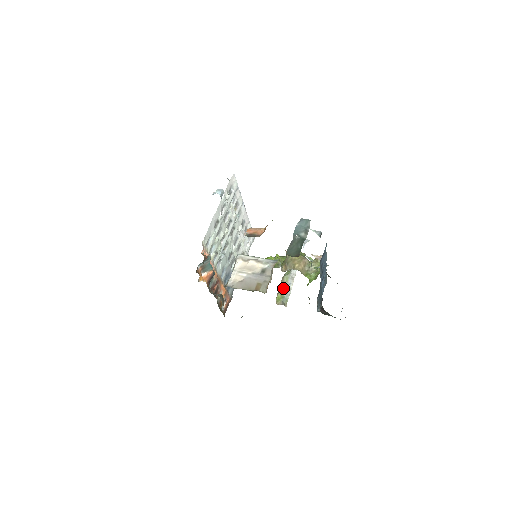
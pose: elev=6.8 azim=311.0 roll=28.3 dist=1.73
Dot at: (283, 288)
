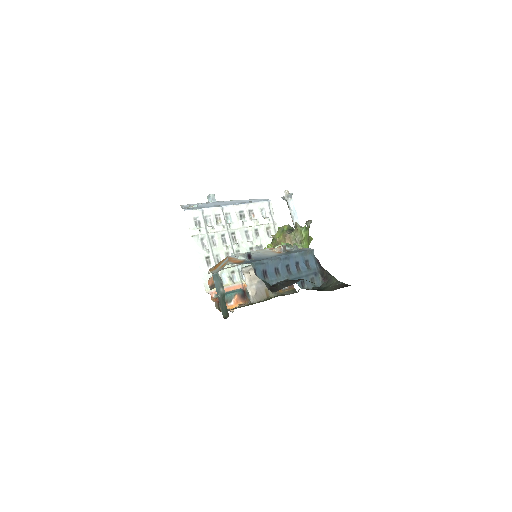
Dot at: occluded
